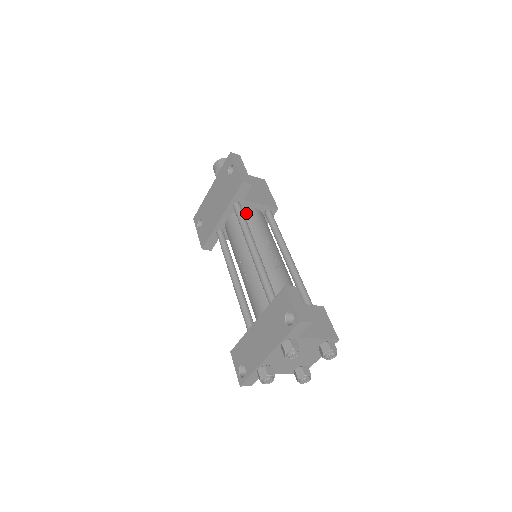
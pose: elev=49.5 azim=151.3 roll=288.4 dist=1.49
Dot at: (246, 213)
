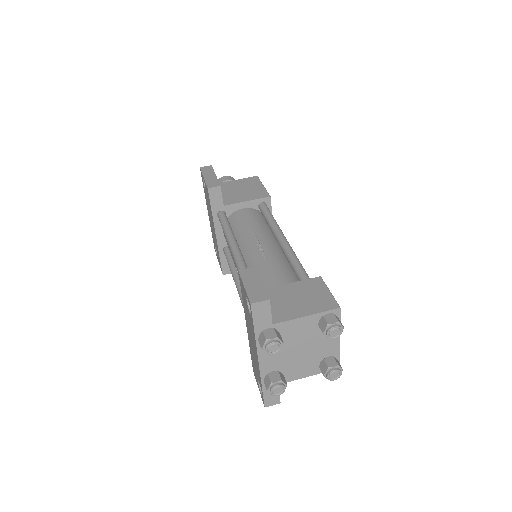
Dot at: (233, 217)
